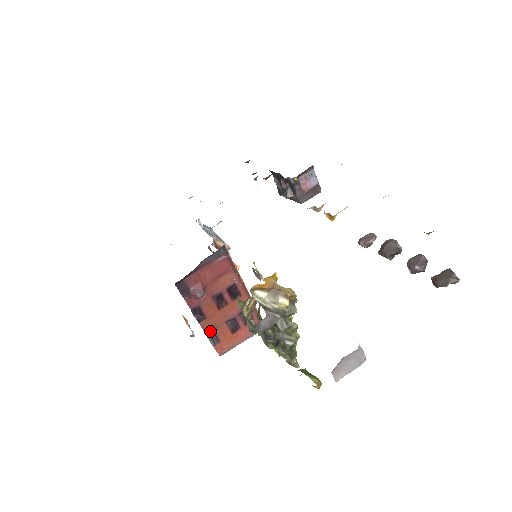
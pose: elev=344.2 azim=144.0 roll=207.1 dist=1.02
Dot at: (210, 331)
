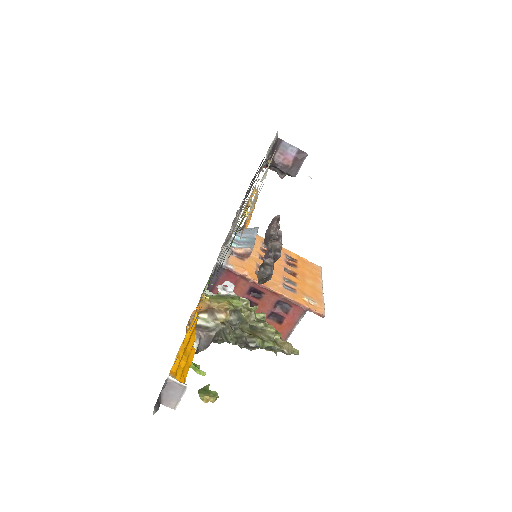
Dot at: occluded
